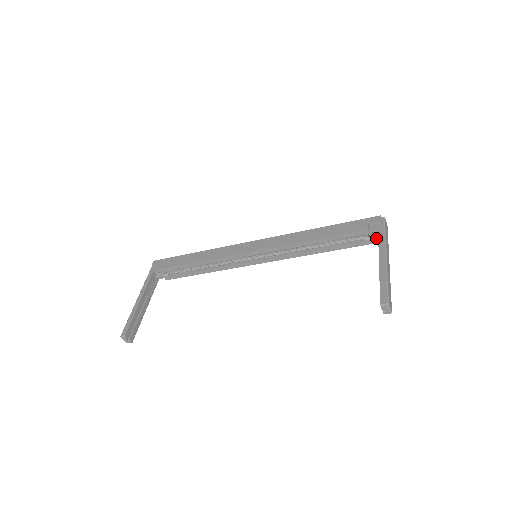
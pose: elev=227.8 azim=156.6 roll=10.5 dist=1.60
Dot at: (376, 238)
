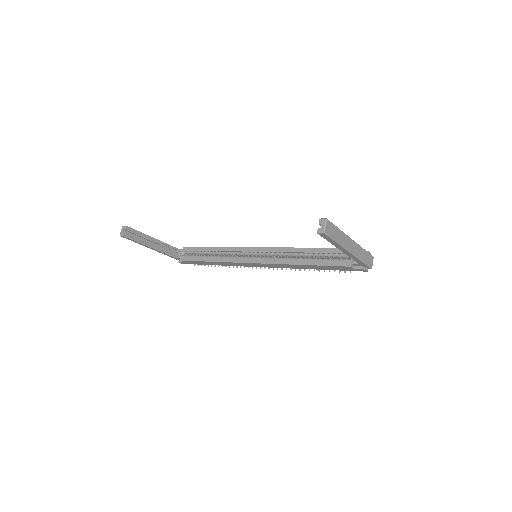
Dot at: occluded
